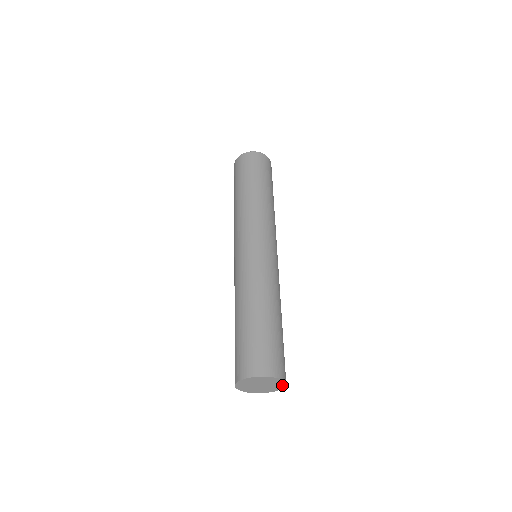
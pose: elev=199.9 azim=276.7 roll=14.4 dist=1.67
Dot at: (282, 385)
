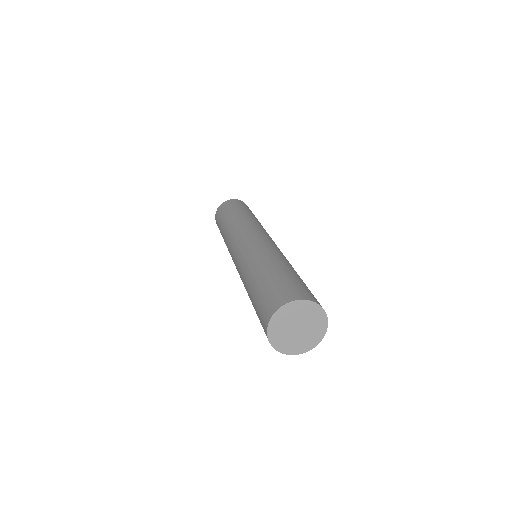
Dot at: (315, 307)
